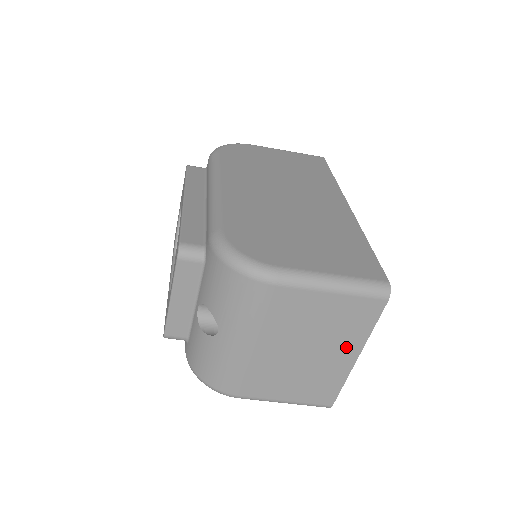
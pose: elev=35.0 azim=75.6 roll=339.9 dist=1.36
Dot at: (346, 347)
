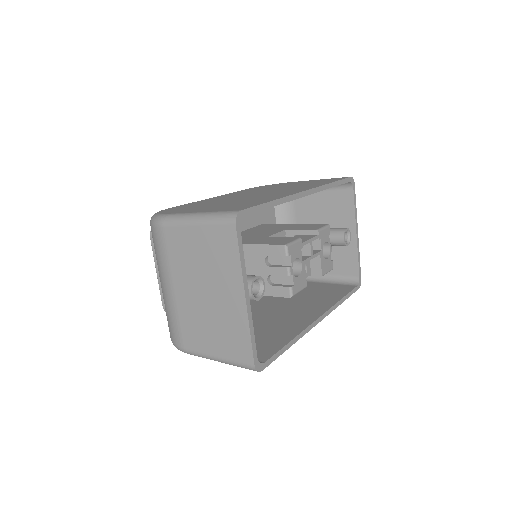
Dot at: (231, 285)
